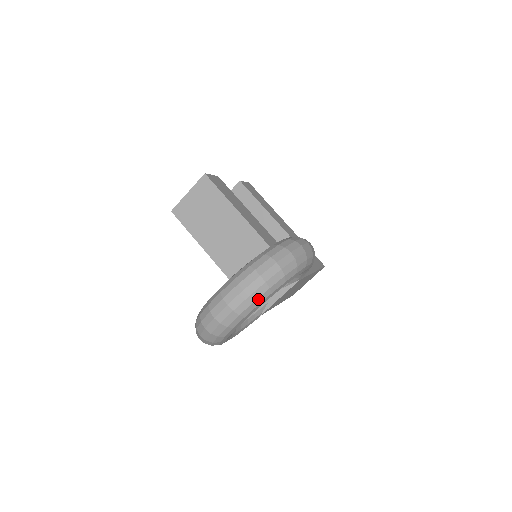
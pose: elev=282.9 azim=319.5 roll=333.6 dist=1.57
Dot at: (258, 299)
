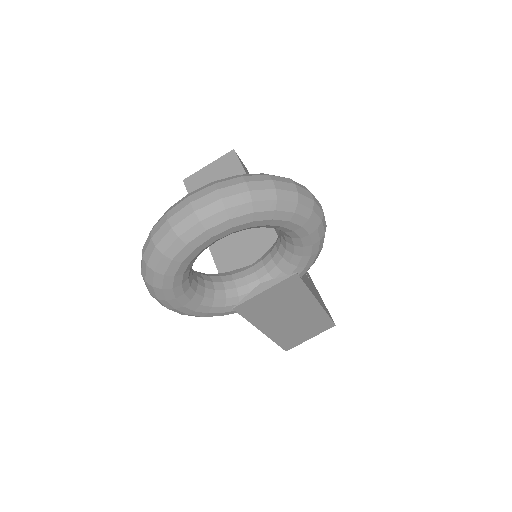
Dot at: (232, 209)
